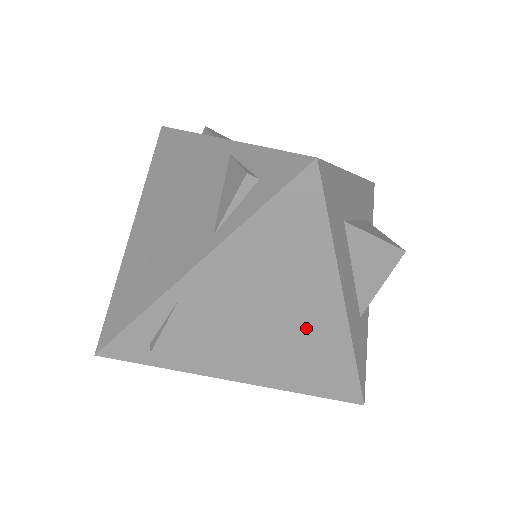
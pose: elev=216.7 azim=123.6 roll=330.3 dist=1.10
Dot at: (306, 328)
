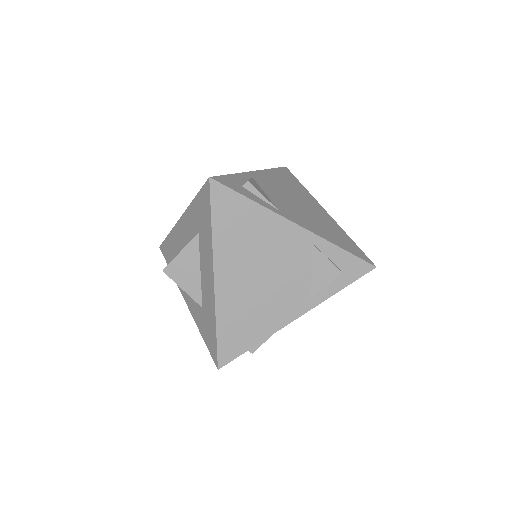
Dot at: (317, 214)
